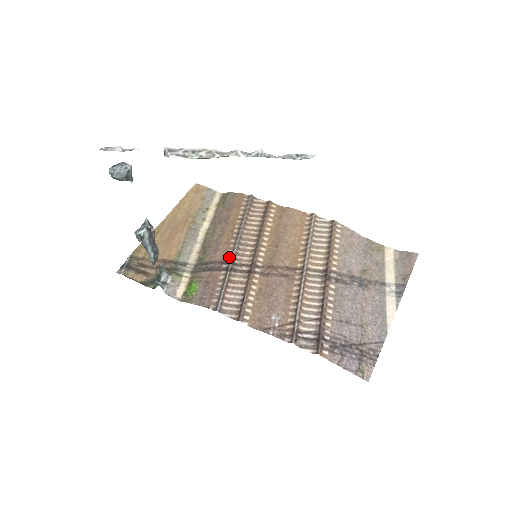
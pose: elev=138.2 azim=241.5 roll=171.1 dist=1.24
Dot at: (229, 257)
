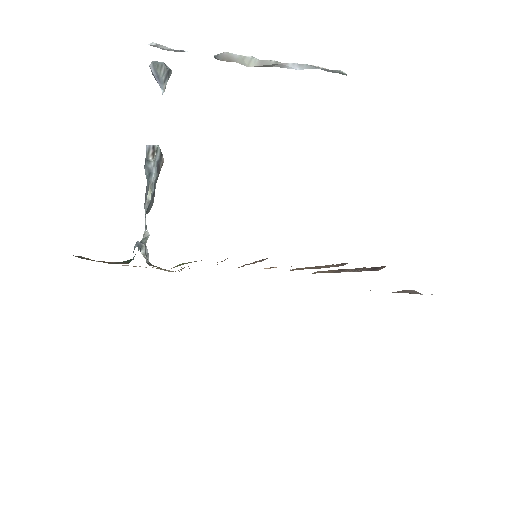
Dot at: (221, 261)
